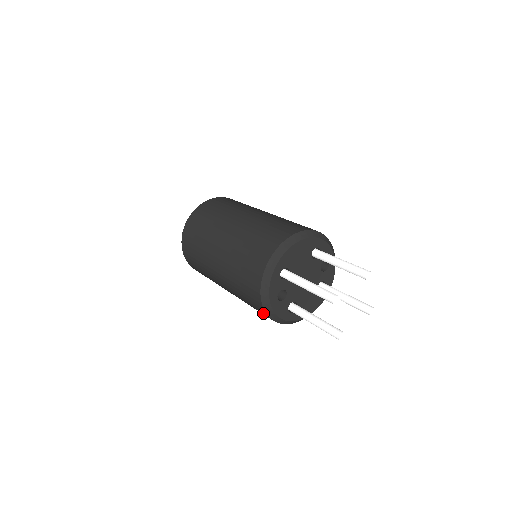
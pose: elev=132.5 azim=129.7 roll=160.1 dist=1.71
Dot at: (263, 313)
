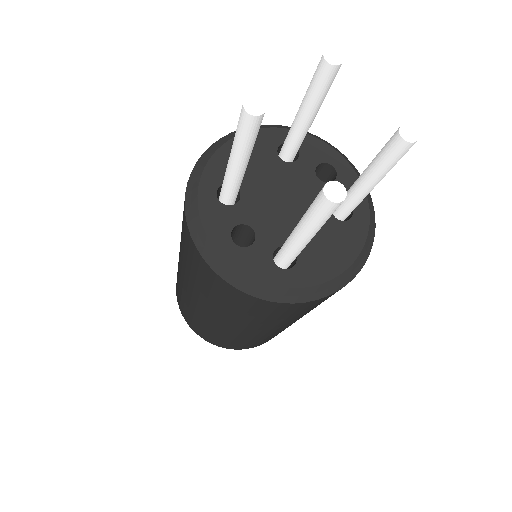
Dot at: (236, 294)
